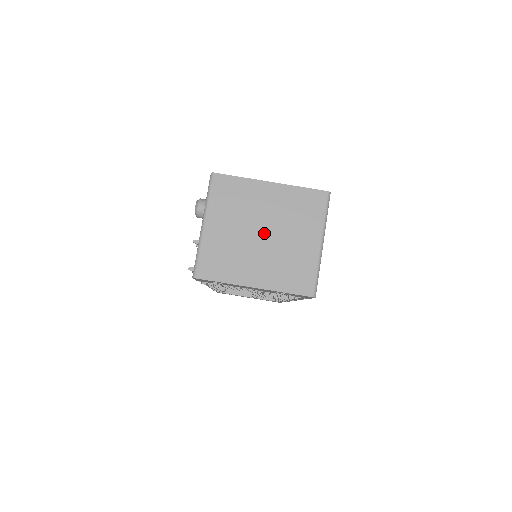
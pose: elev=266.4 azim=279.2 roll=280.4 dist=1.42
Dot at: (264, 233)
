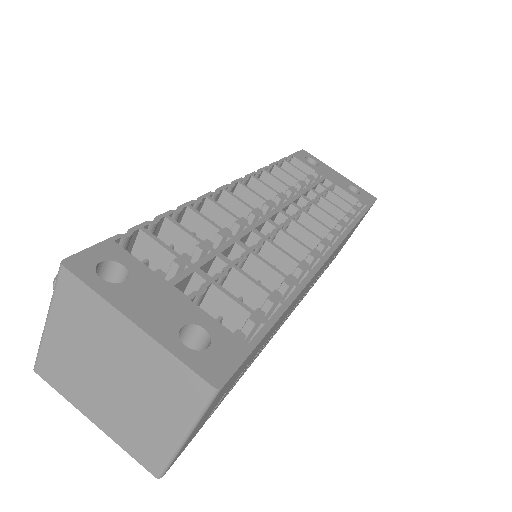
Dot at: (114, 379)
